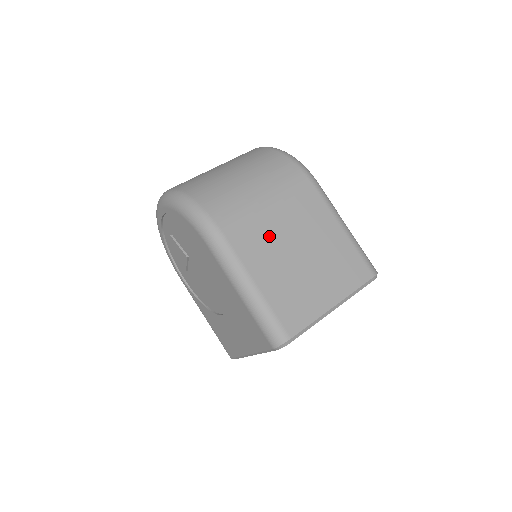
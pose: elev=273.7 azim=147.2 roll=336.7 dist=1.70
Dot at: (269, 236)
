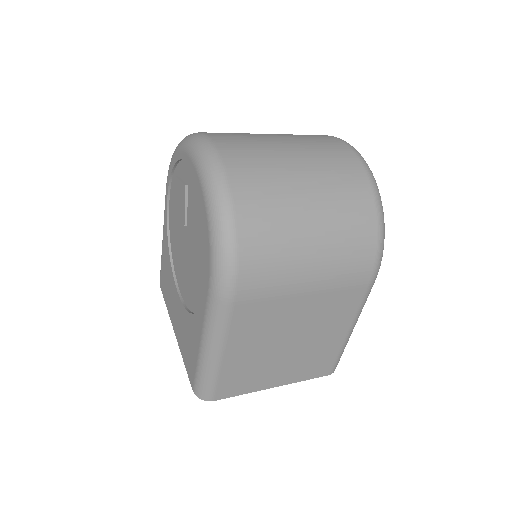
Dot at: (277, 320)
